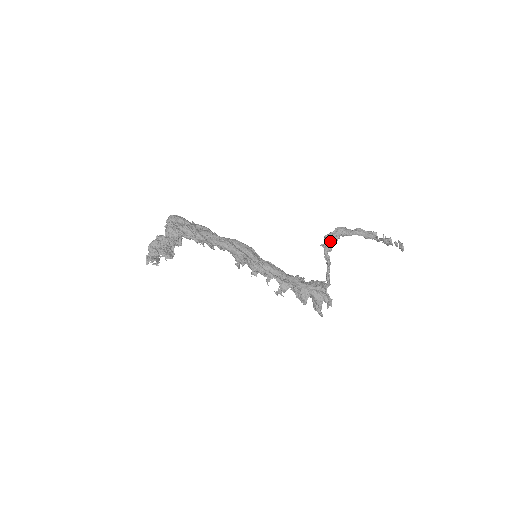
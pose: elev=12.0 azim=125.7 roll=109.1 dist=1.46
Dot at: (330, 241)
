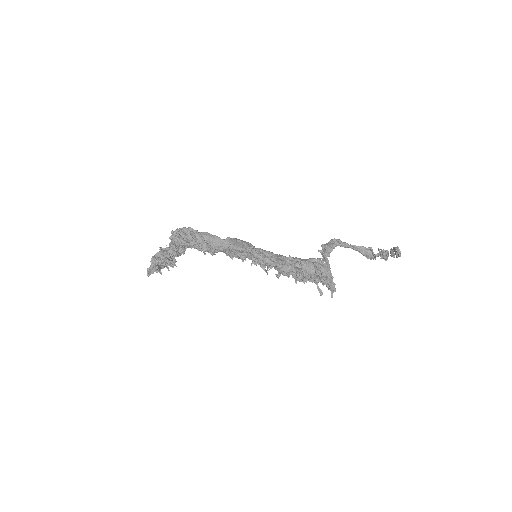
Dot at: (327, 247)
